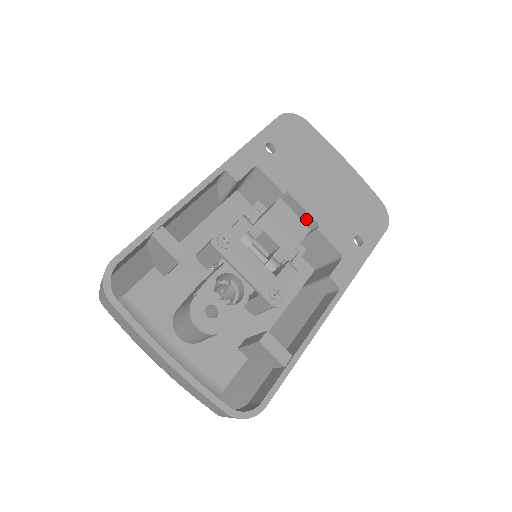
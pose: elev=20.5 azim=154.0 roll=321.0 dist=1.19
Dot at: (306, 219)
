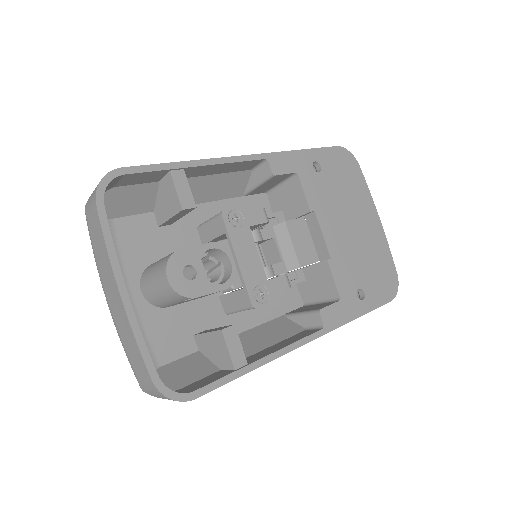
Dot at: (320, 247)
